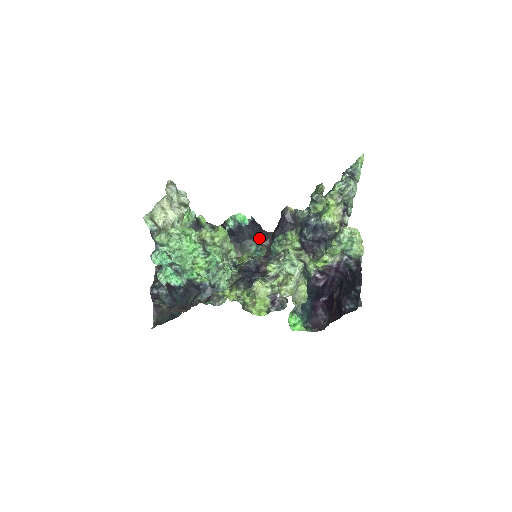
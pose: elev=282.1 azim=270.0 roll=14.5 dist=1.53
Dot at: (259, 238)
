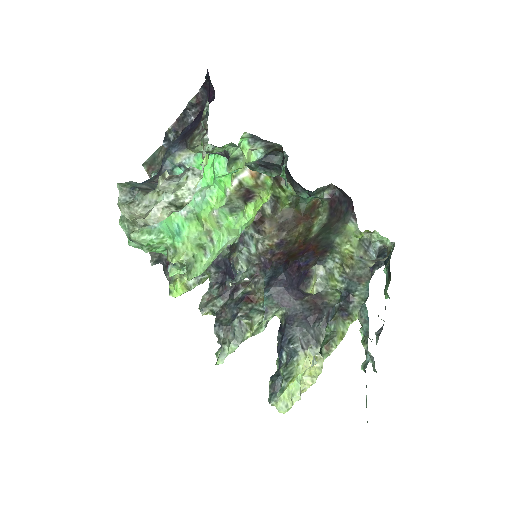
Dot at: occluded
